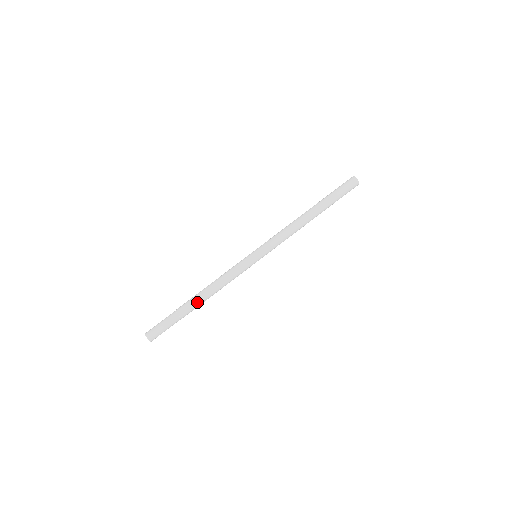
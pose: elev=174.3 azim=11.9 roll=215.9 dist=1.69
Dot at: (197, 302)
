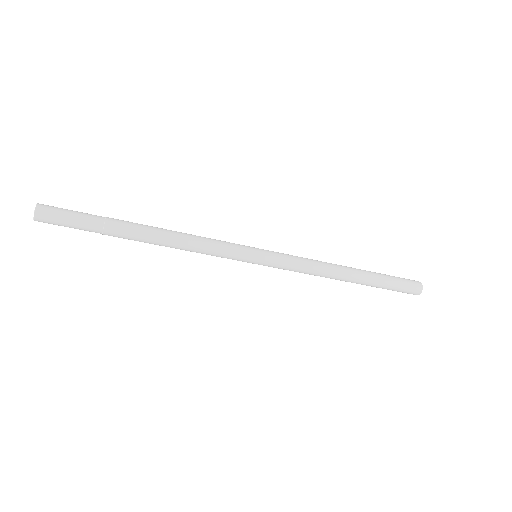
Dot at: (143, 232)
